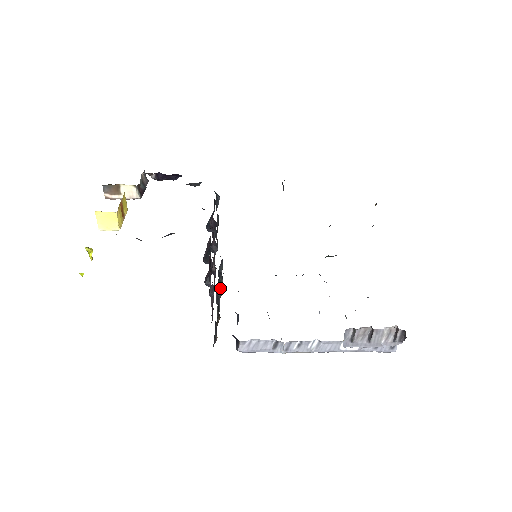
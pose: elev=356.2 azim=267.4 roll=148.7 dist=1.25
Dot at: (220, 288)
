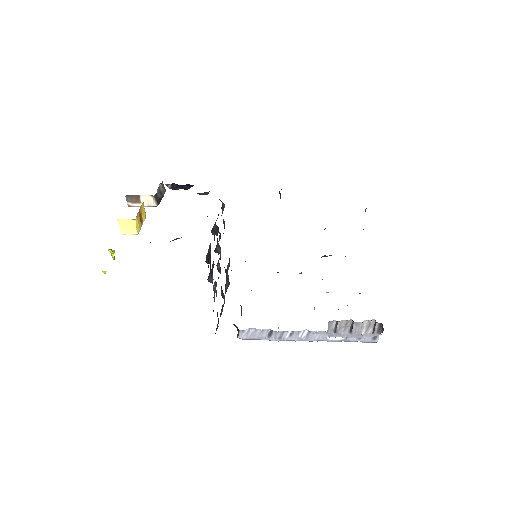
Dot at: (227, 283)
